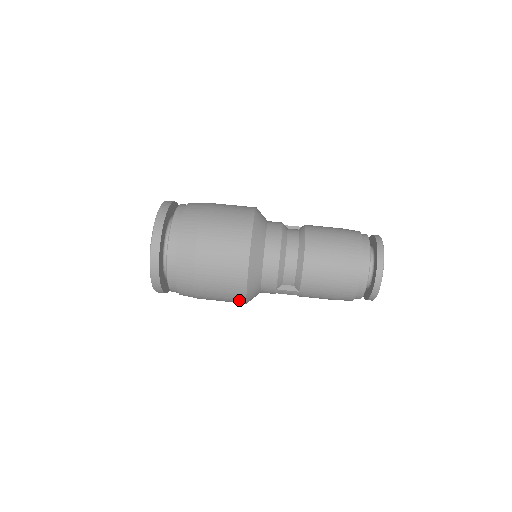
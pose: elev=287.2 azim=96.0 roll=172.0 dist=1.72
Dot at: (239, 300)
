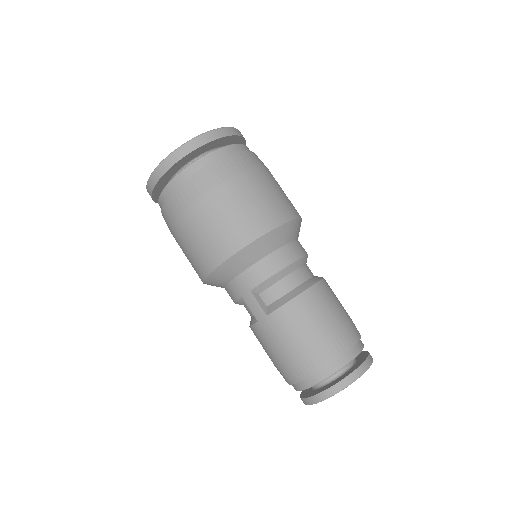
Dot at: (211, 261)
